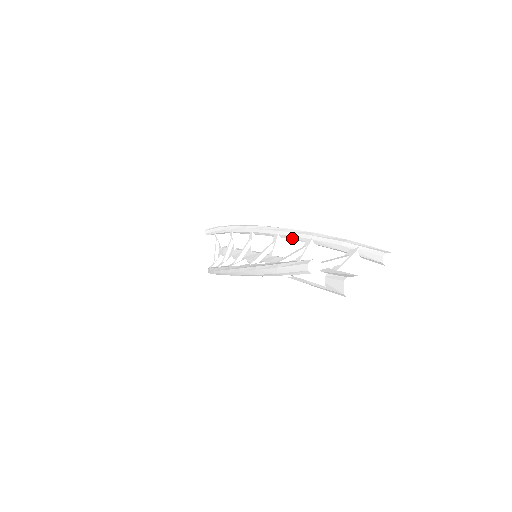
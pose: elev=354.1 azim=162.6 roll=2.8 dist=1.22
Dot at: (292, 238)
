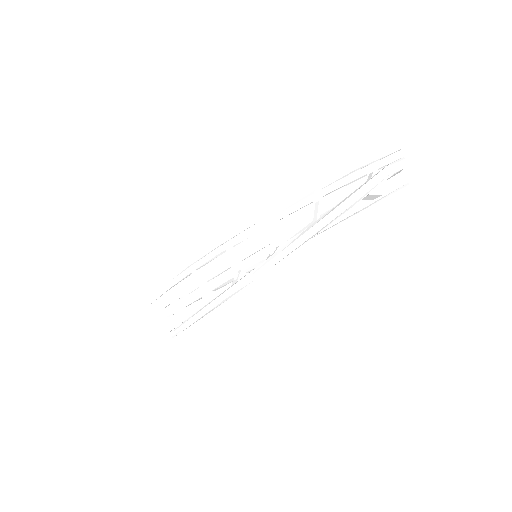
Dot at: (291, 212)
